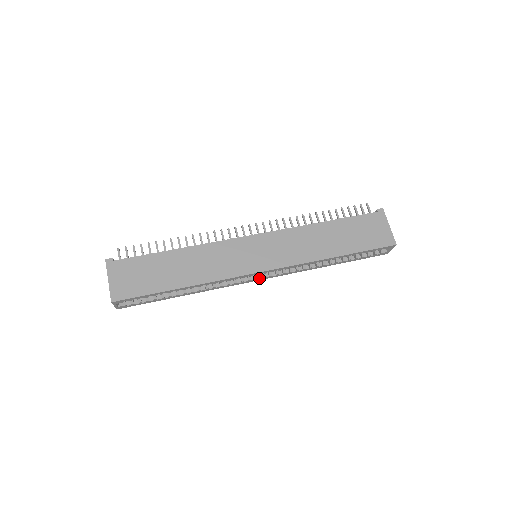
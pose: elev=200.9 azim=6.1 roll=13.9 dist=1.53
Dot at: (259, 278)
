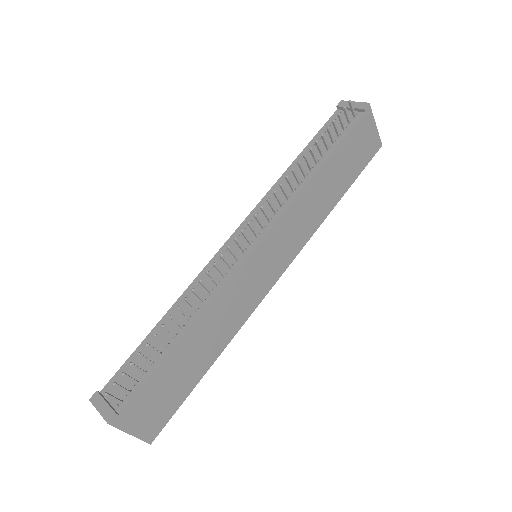
Dot at: occluded
